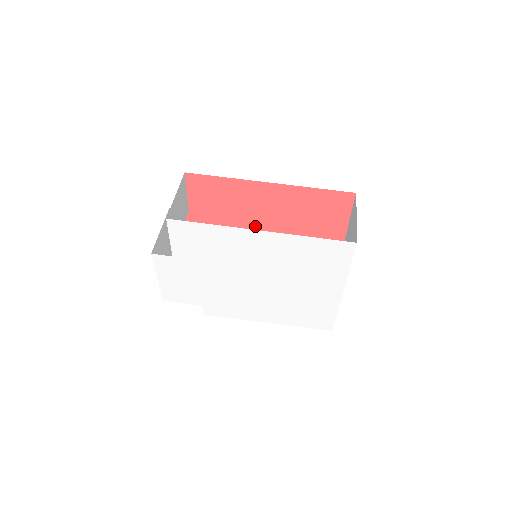
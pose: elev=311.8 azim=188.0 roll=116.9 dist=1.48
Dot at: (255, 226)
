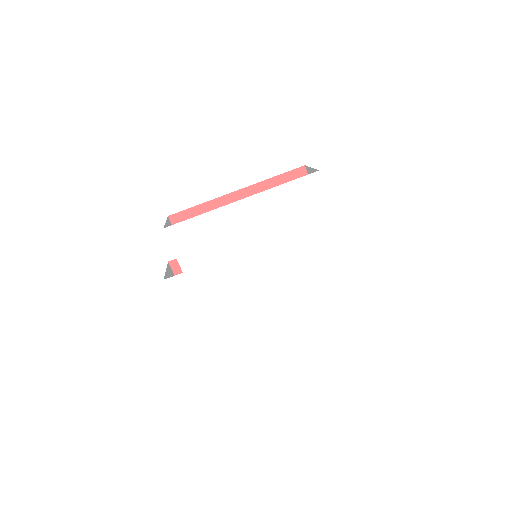
Dot at: occluded
